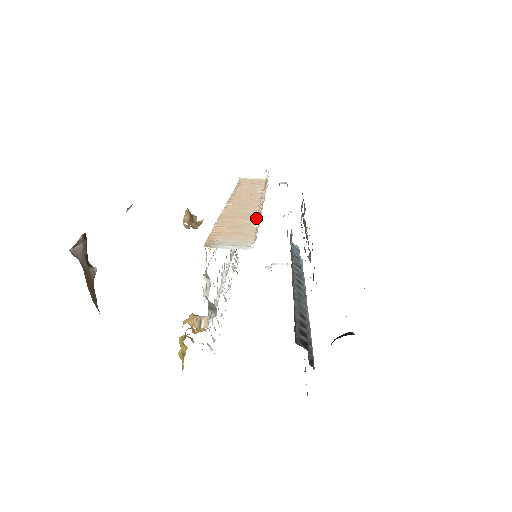
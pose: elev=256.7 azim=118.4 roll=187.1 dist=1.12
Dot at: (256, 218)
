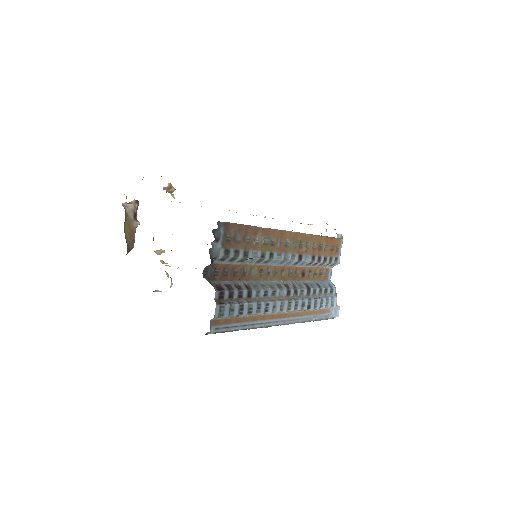
Dot at: occluded
